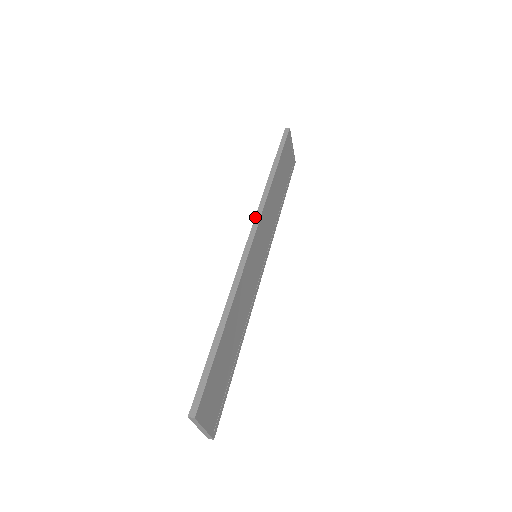
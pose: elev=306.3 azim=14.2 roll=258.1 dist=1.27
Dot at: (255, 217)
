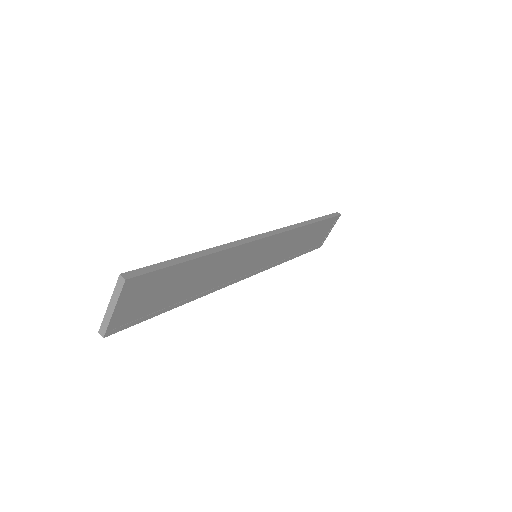
Dot at: (281, 228)
